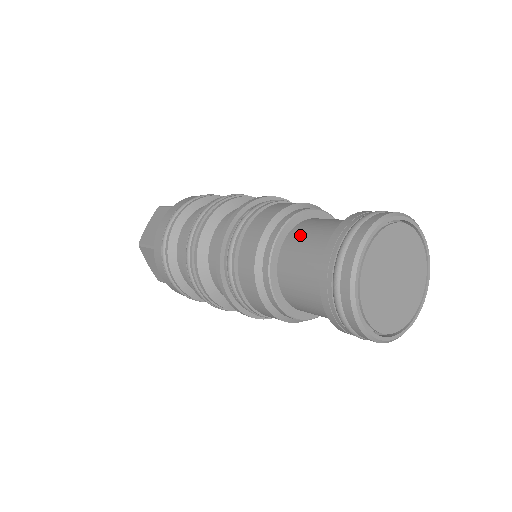
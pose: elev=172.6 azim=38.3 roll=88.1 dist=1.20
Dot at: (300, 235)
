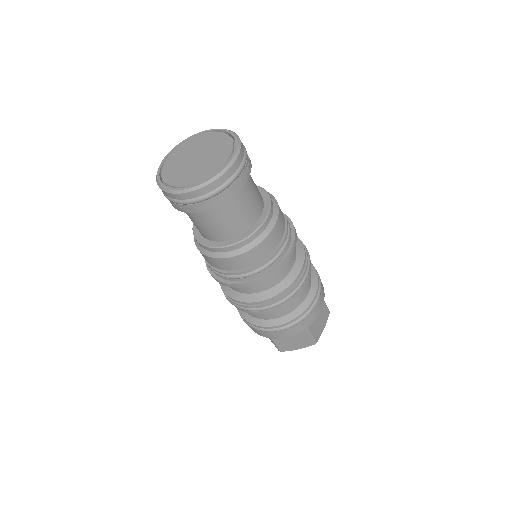
Dot at: occluded
